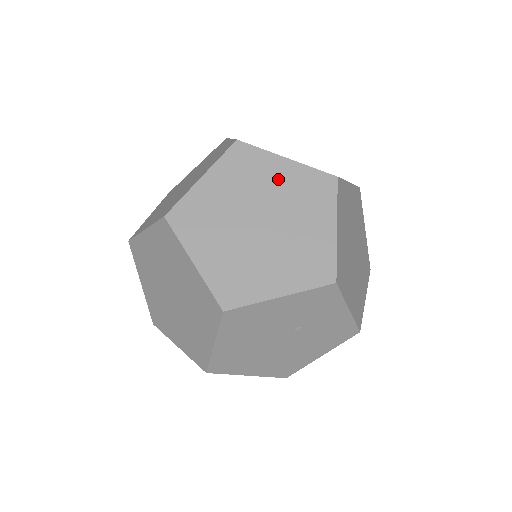
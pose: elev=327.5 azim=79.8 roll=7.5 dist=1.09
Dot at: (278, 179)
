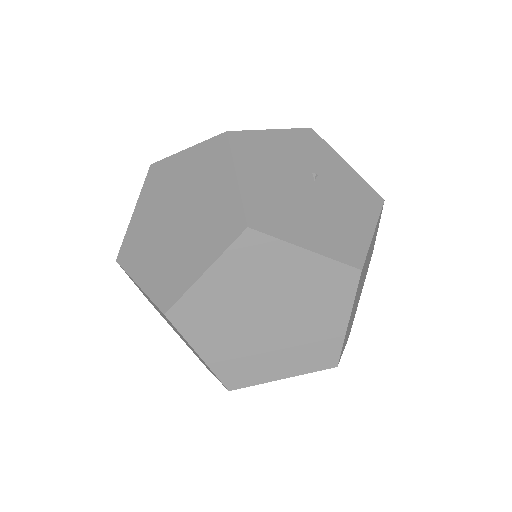
Dot at: occluded
